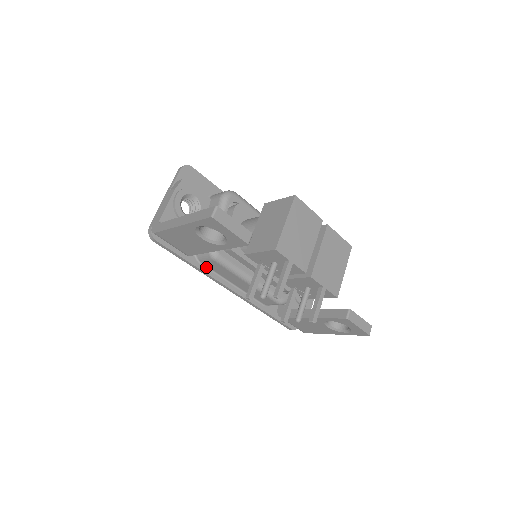
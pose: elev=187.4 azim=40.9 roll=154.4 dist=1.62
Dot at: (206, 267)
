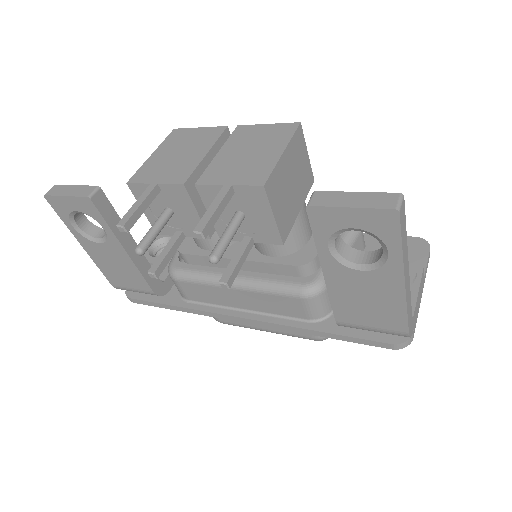
Dot at: (197, 303)
